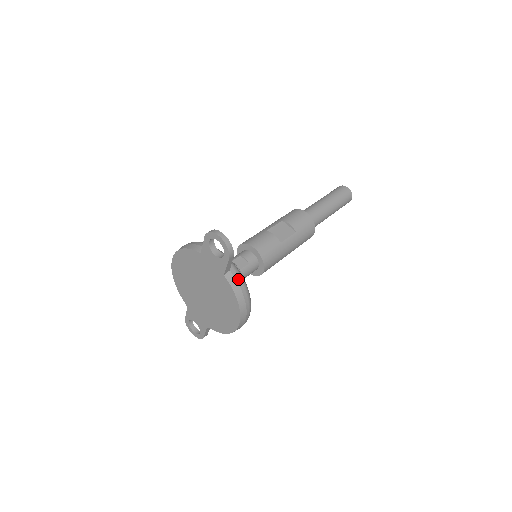
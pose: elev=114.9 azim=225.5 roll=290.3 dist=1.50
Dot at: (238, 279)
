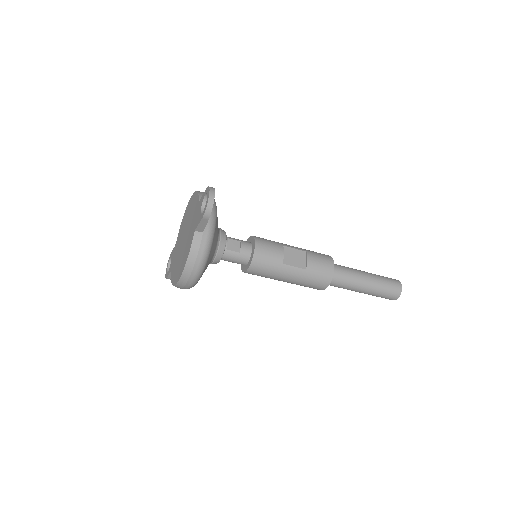
Dot at: (203, 245)
